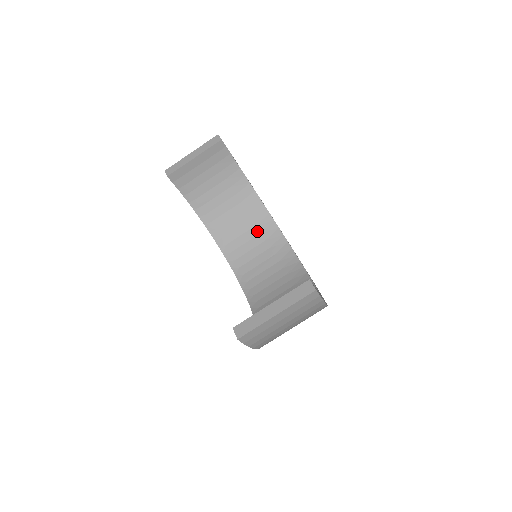
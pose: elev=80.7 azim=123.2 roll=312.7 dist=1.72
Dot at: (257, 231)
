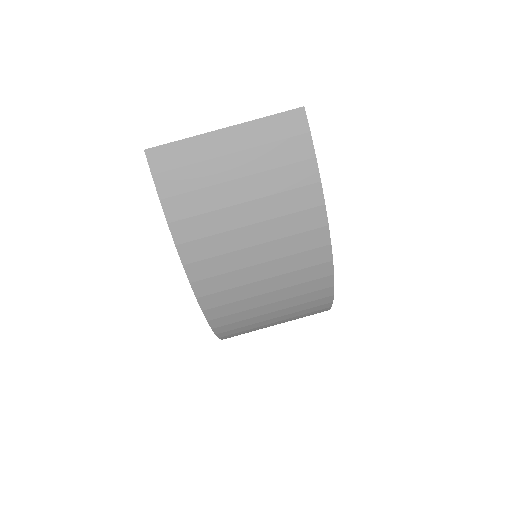
Dot at: occluded
